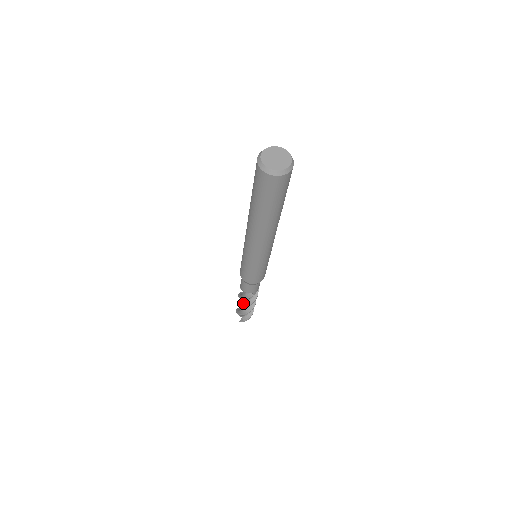
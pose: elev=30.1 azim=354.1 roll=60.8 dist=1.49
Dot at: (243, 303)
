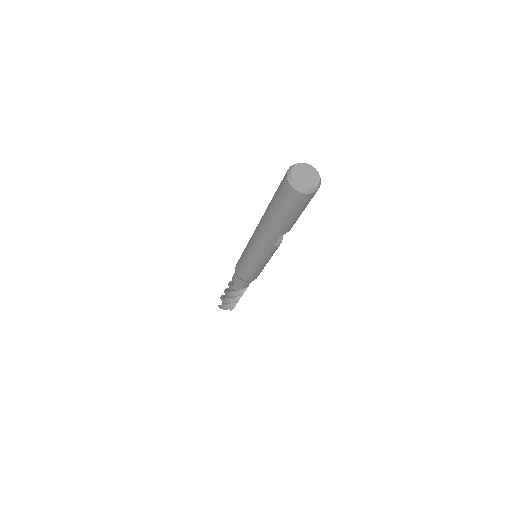
Dot at: (228, 291)
